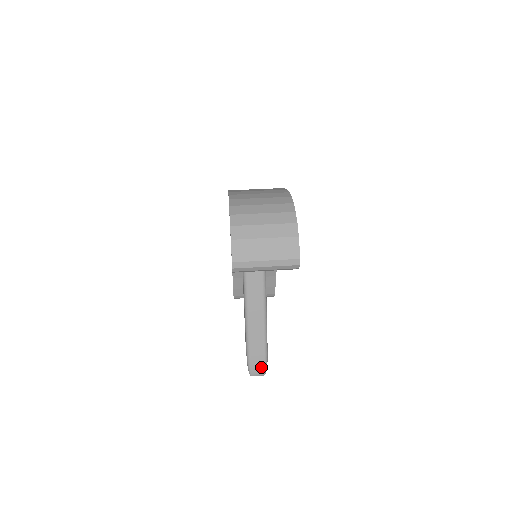
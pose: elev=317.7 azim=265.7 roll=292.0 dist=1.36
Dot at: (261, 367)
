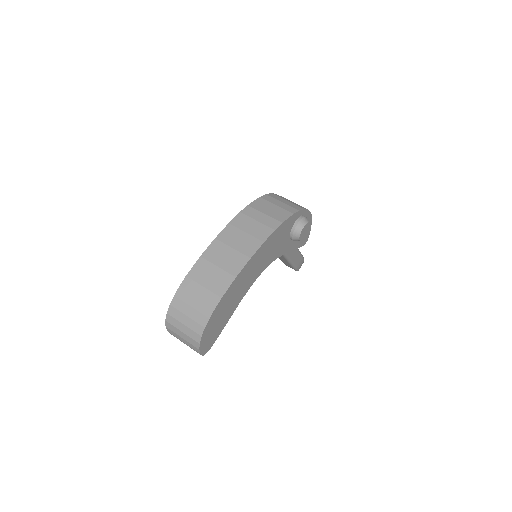
Dot at: occluded
